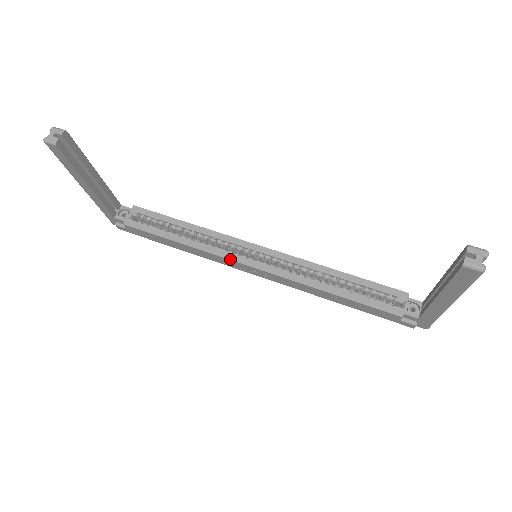
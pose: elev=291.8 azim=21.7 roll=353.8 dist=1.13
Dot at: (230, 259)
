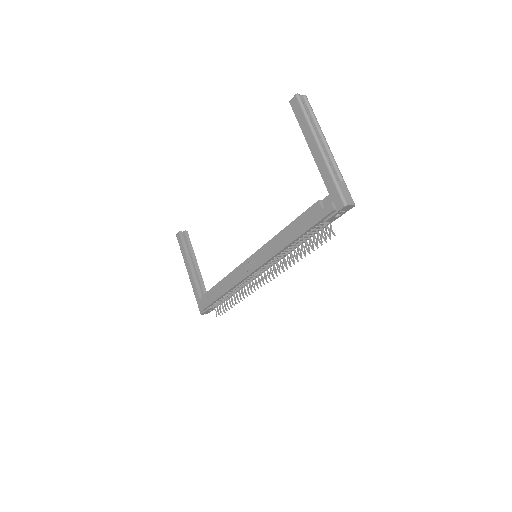
Dot at: (241, 264)
